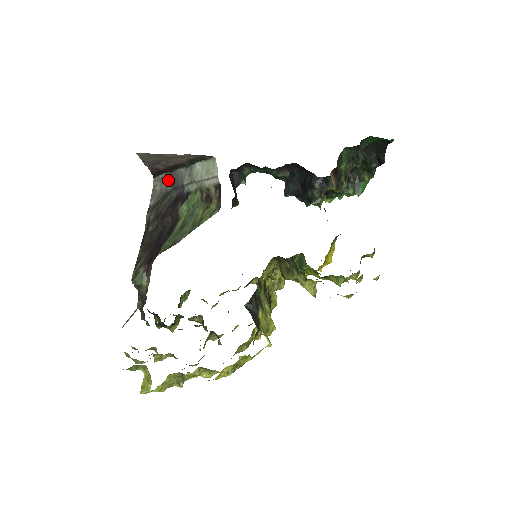
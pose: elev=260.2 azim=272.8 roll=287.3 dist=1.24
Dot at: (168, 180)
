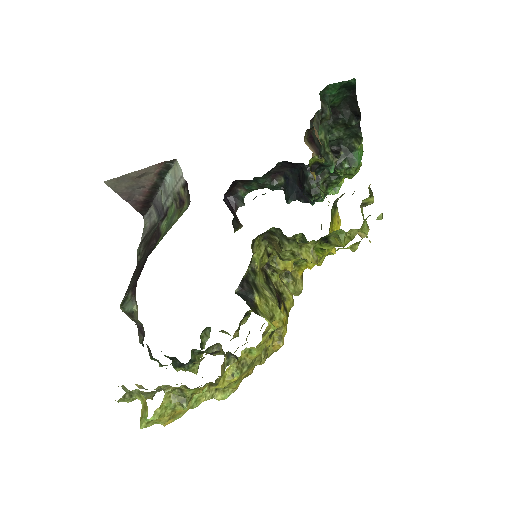
Dot at: (154, 213)
